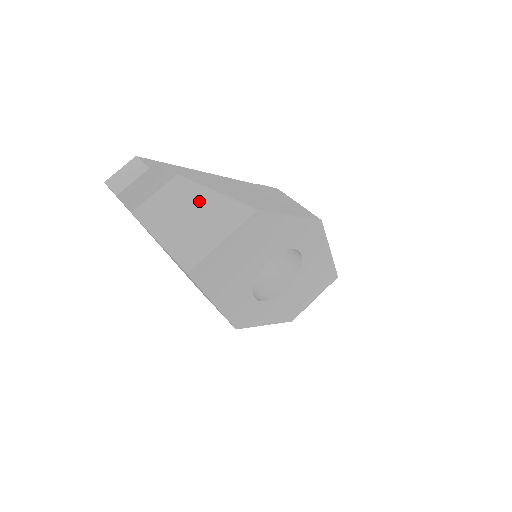
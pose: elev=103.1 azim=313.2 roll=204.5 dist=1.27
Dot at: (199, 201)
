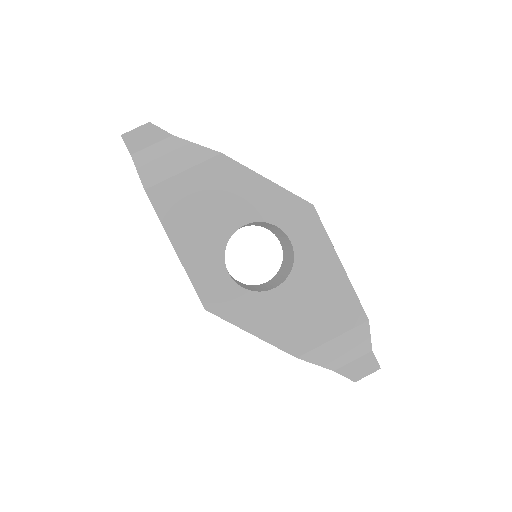
Dot at: (179, 149)
